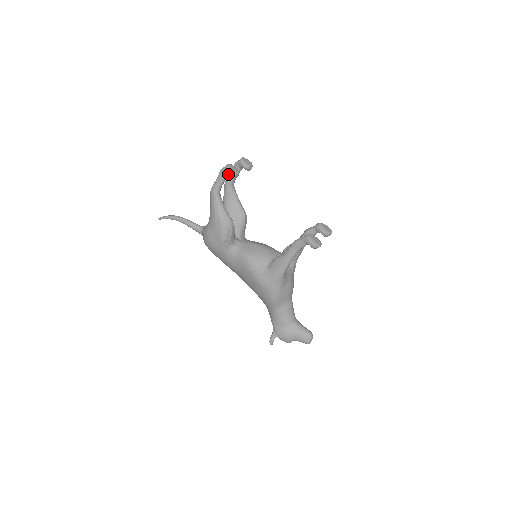
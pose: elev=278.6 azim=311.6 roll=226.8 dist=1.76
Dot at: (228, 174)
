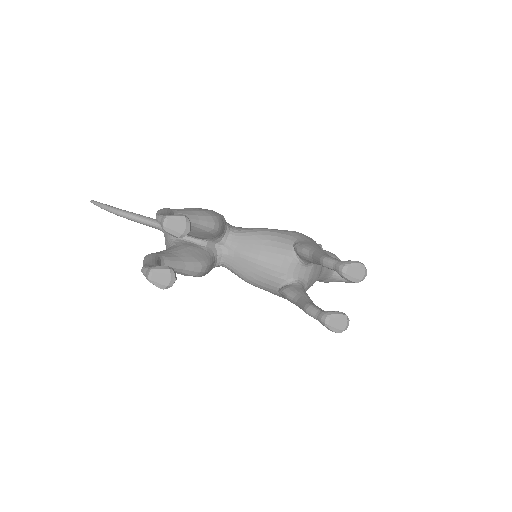
Dot at: occluded
